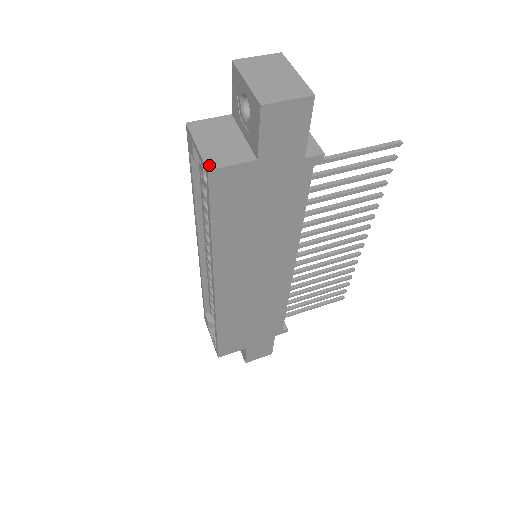
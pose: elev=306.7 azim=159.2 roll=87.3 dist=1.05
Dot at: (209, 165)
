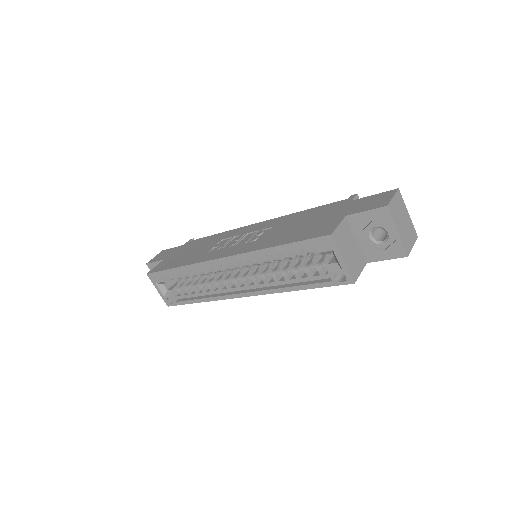
Dot at: (354, 278)
